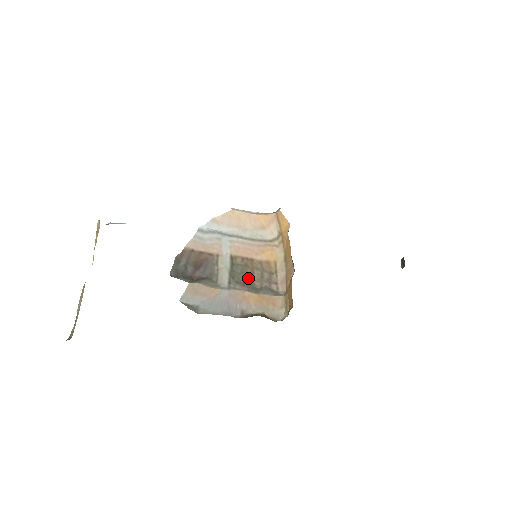
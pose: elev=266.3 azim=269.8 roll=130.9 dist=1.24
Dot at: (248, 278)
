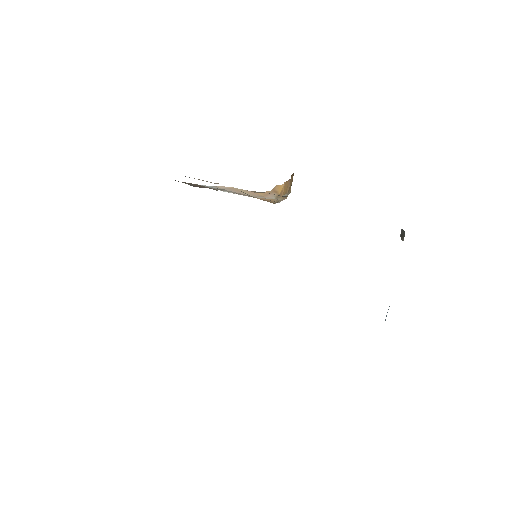
Dot at: (249, 195)
